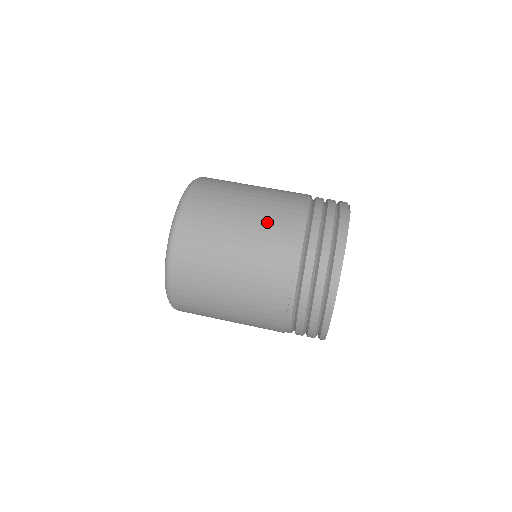
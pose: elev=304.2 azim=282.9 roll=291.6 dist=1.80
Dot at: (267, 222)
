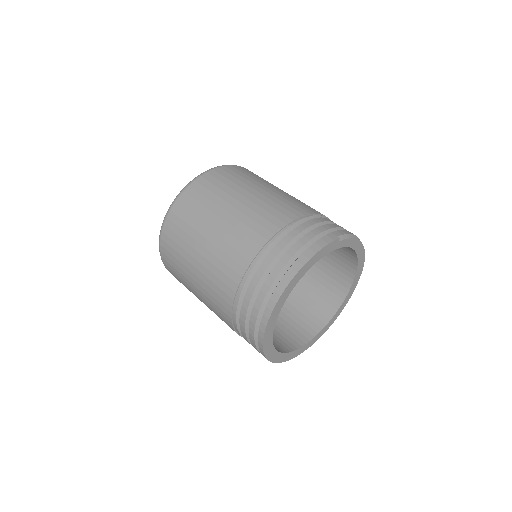
Dot at: (251, 215)
